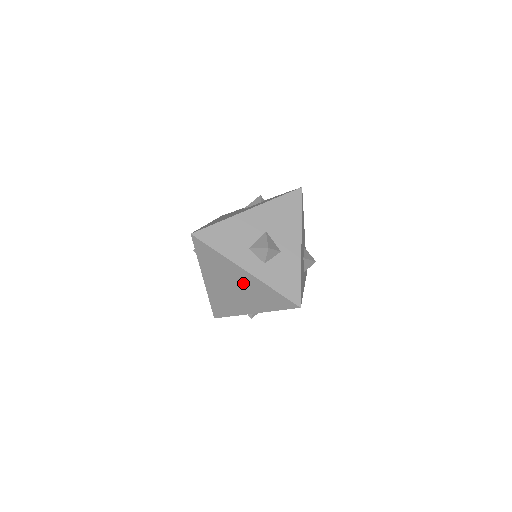
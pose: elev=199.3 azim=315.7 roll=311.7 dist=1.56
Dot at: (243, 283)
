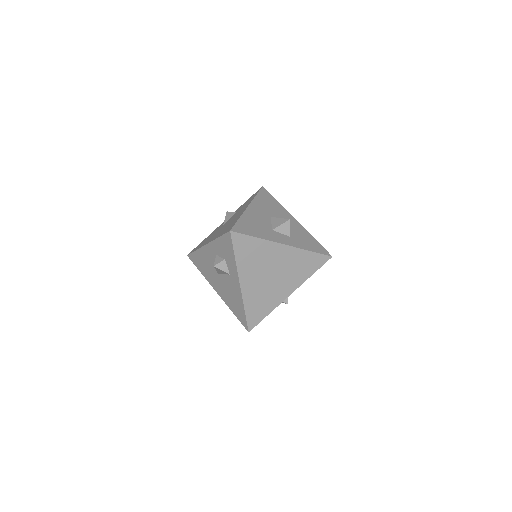
Dot at: (281, 262)
